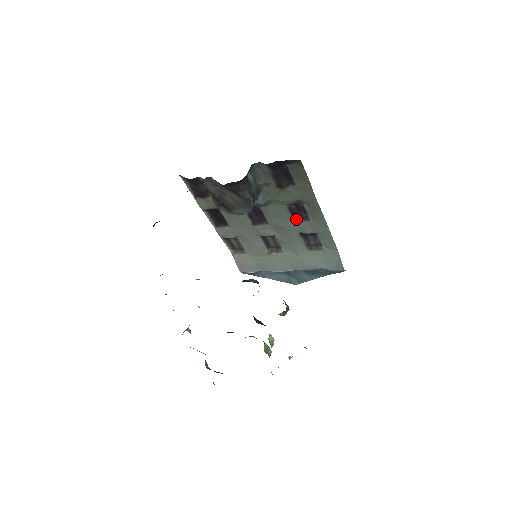
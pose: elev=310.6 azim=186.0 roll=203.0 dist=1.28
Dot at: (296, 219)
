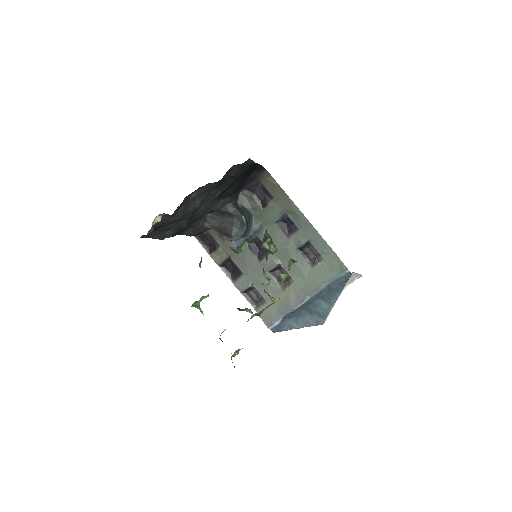
Dot at: (289, 235)
